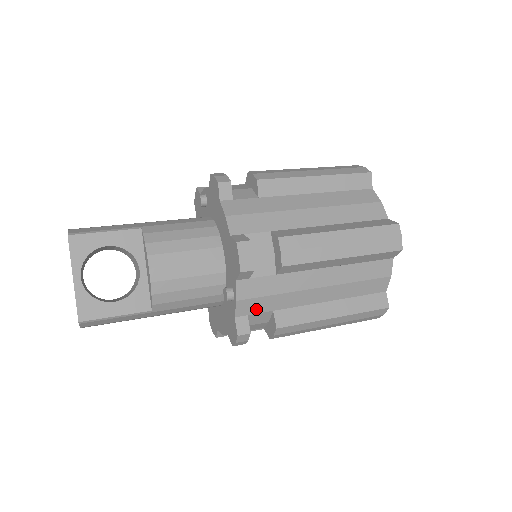
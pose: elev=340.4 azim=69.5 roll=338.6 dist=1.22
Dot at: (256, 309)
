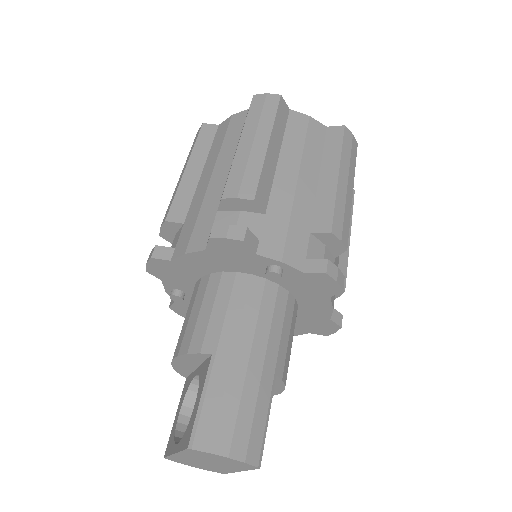
Dot at: occluded
